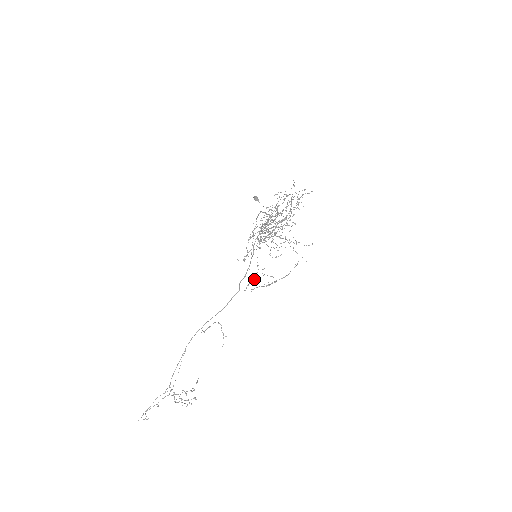
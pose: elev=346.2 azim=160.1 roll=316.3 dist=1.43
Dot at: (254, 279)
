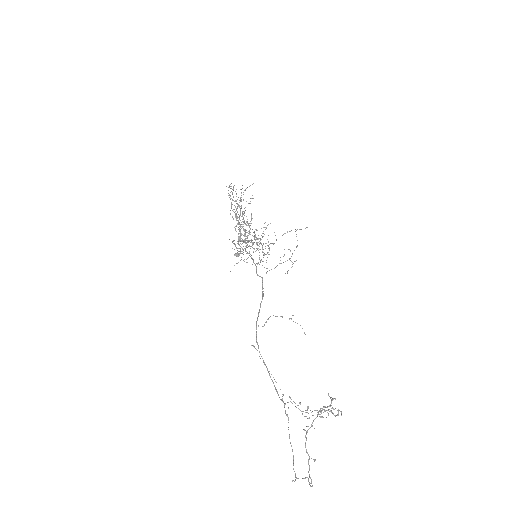
Dot at: occluded
